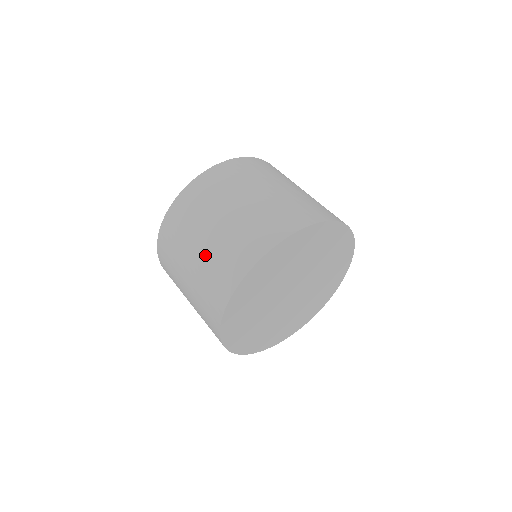
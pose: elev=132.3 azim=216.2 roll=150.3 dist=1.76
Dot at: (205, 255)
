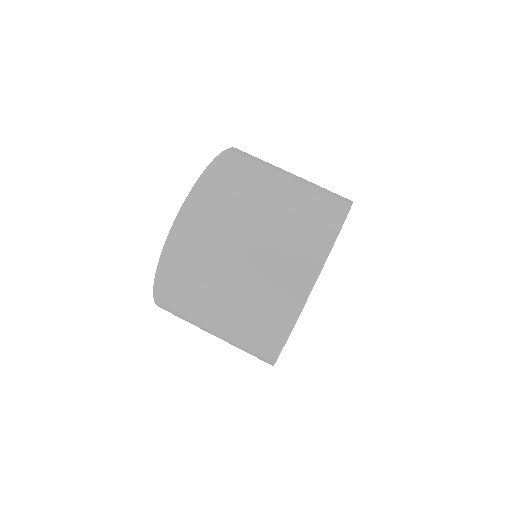
Dot at: occluded
